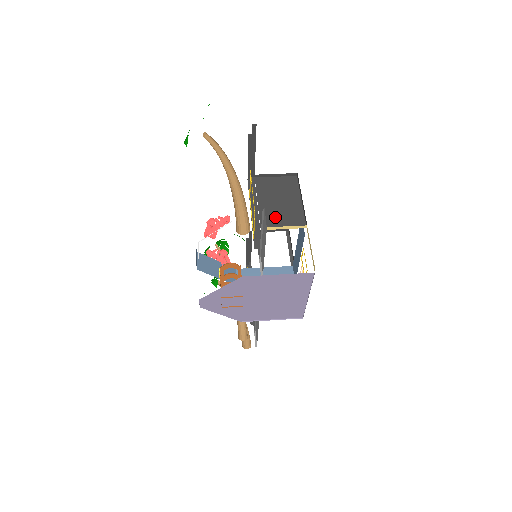
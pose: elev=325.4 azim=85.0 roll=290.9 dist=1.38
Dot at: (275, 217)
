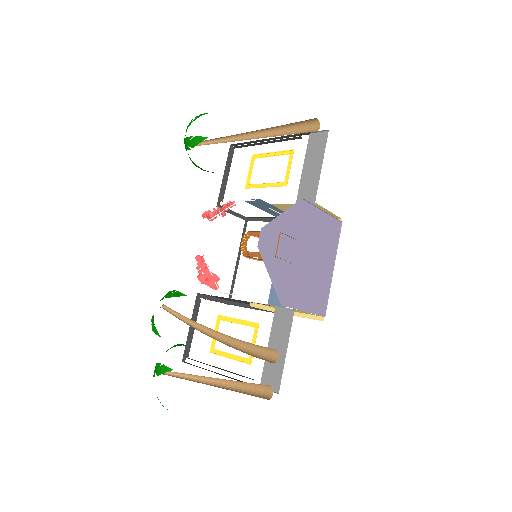
Dot at: occluded
